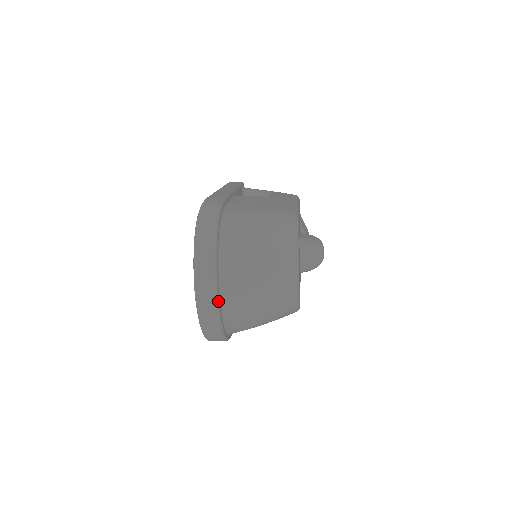
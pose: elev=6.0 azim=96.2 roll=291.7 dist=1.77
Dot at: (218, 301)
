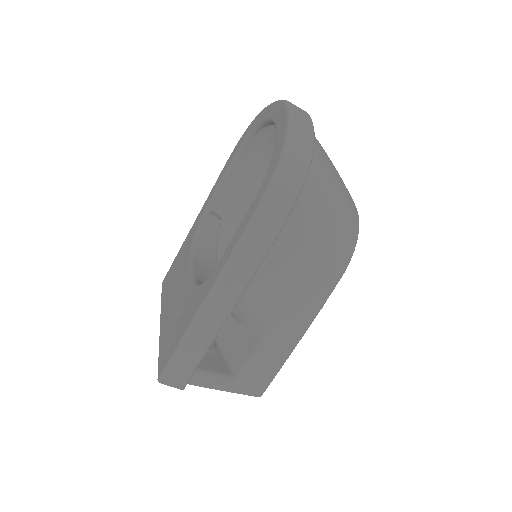
Dot at: occluded
